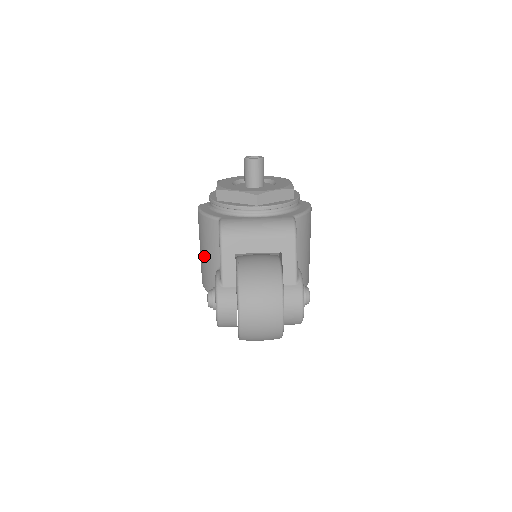
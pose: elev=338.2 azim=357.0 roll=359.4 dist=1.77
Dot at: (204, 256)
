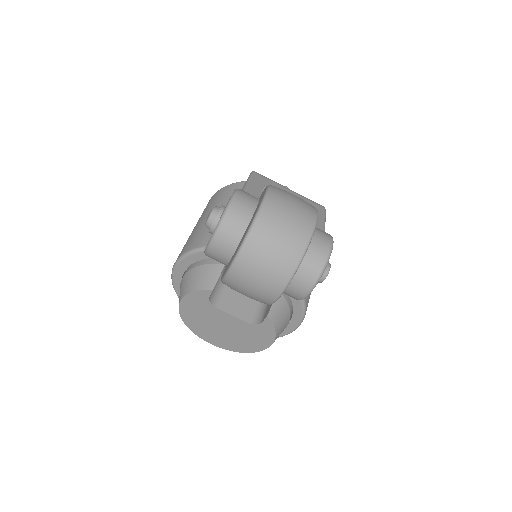
Dot at: (204, 220)
